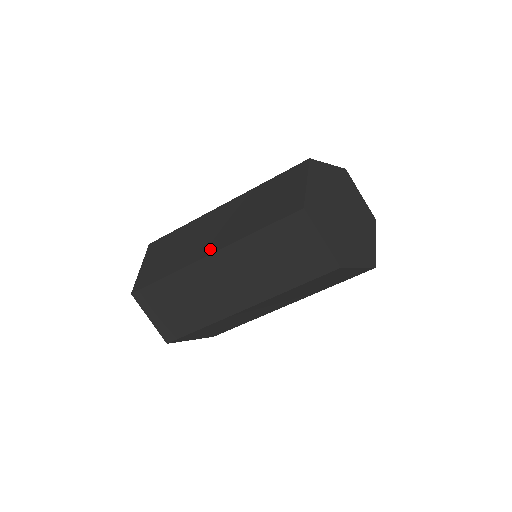
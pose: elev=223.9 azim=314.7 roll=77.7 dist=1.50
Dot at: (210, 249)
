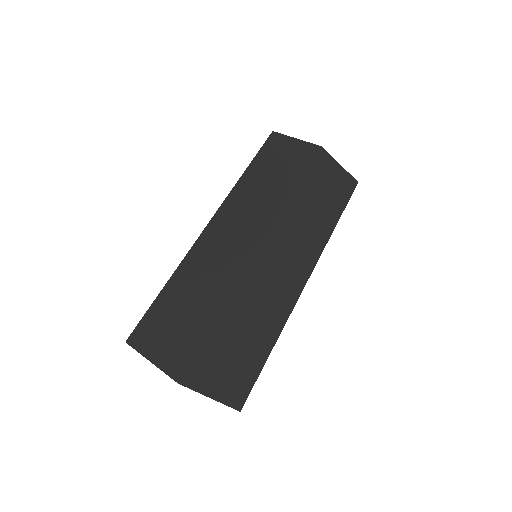
Dot at: occluded
